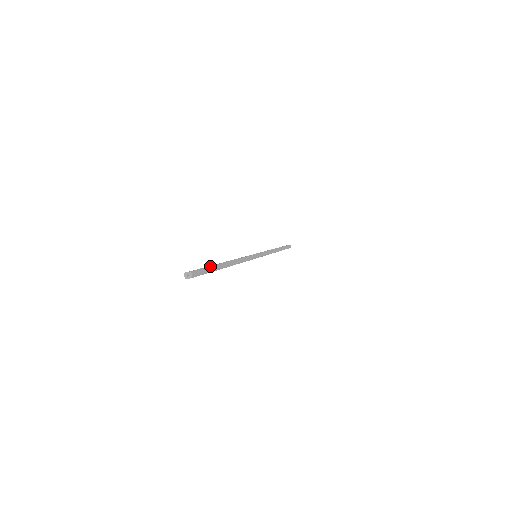
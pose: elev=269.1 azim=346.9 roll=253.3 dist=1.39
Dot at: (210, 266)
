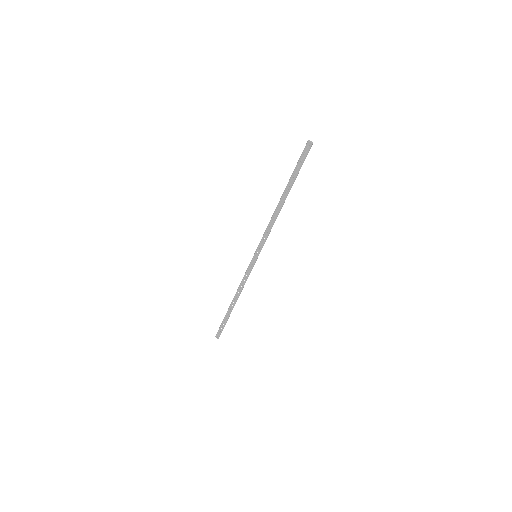
Dot at: (299, 170)
